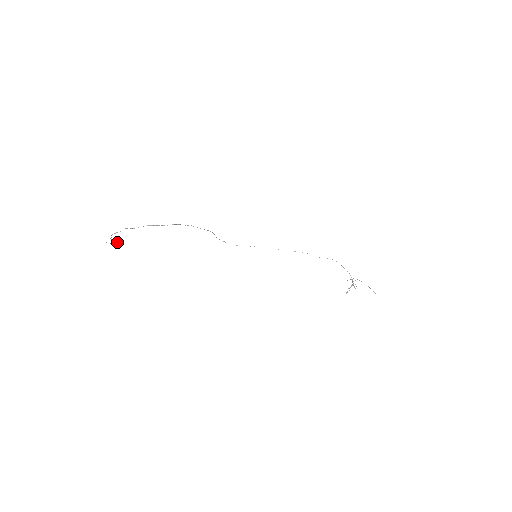
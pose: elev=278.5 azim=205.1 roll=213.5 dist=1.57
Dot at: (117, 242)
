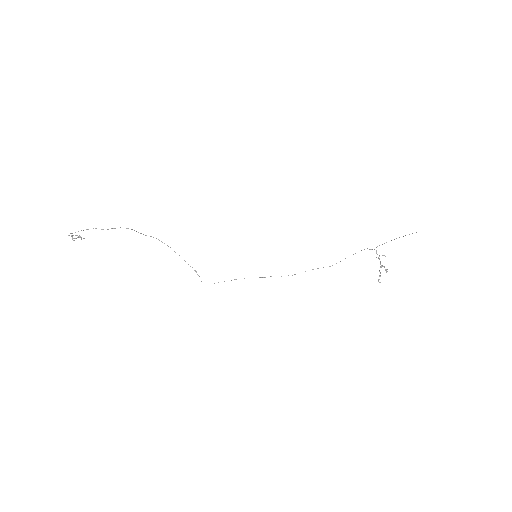
Dot at: (81, 238)
